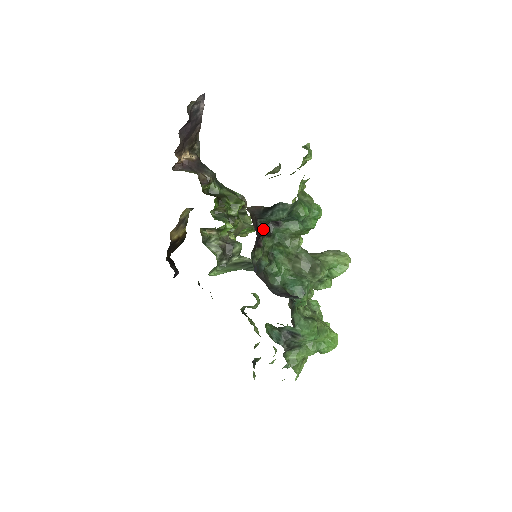
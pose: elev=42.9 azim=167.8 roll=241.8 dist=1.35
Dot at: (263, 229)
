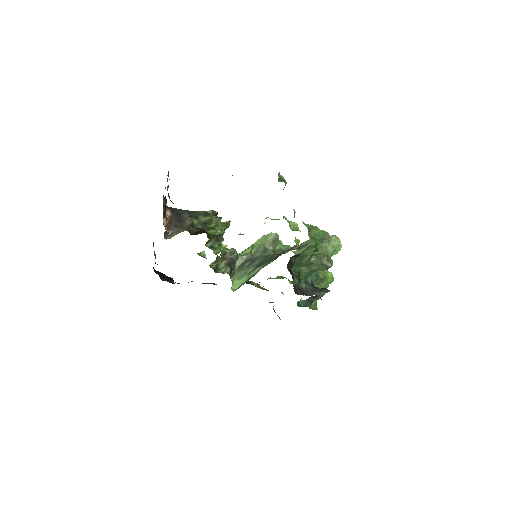
Dot at: occluded
